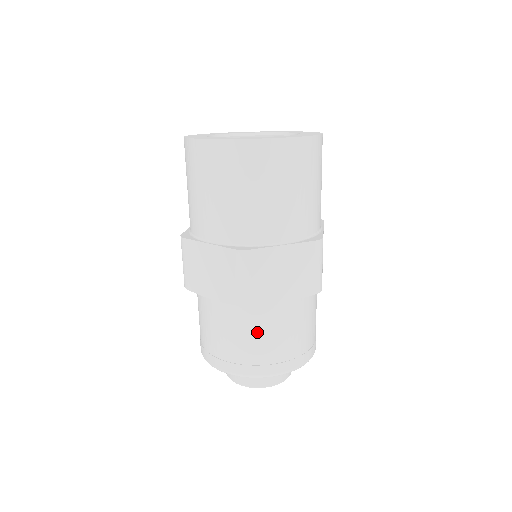
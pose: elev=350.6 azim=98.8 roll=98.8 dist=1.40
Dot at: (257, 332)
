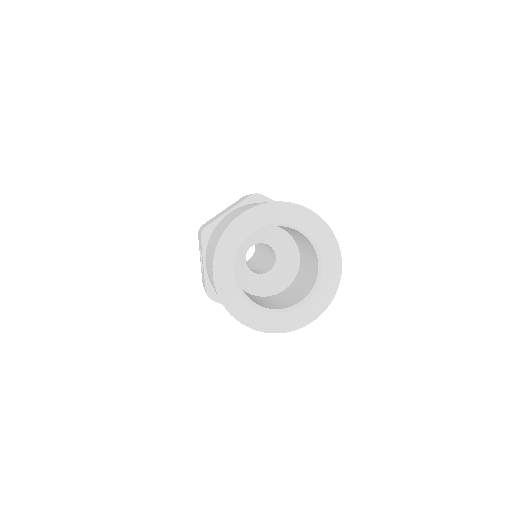
Dot at: occluded
